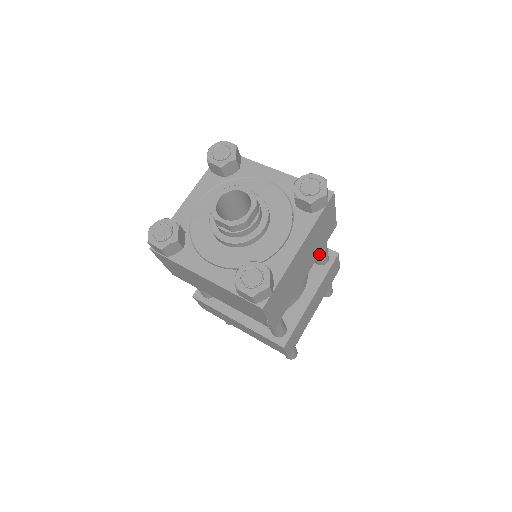
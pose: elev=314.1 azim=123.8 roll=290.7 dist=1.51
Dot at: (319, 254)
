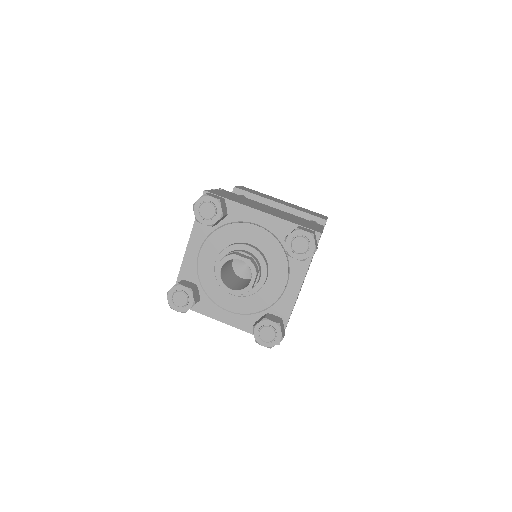
Dot at: occluded
